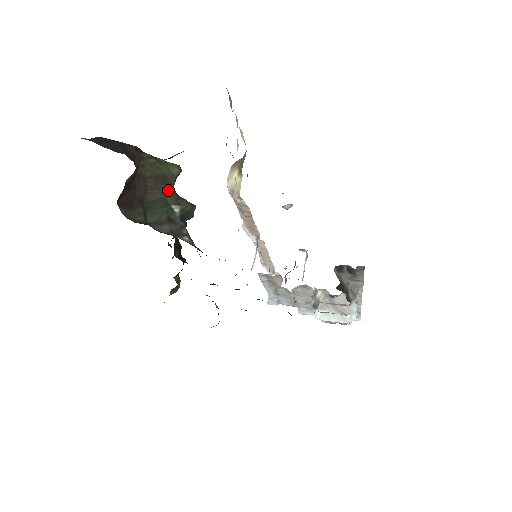
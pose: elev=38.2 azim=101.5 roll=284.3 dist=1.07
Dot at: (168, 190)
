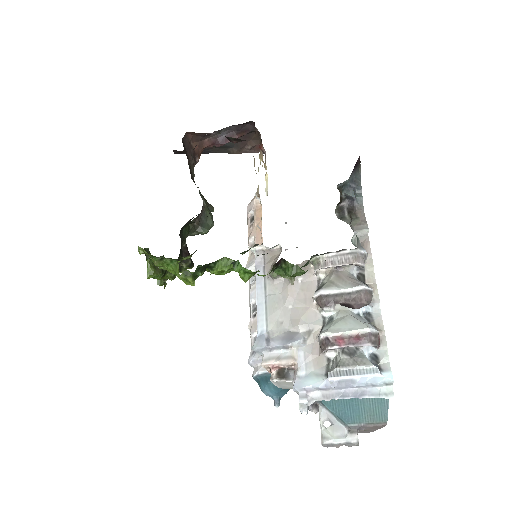
Dot at: occluded
